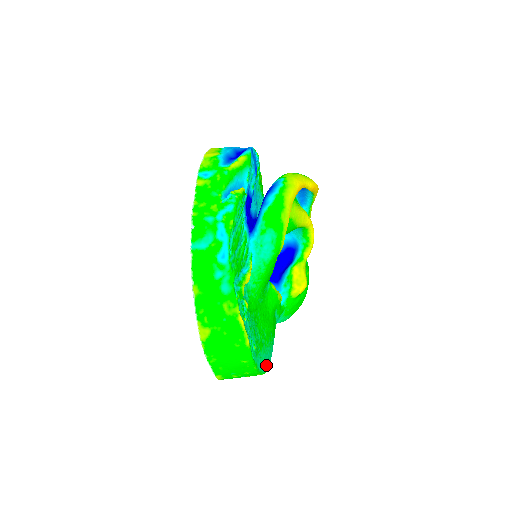
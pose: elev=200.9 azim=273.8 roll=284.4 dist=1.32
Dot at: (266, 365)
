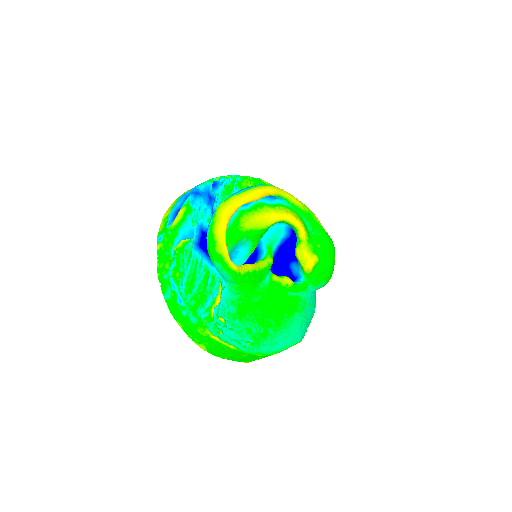
Dot at: (285, 343)
